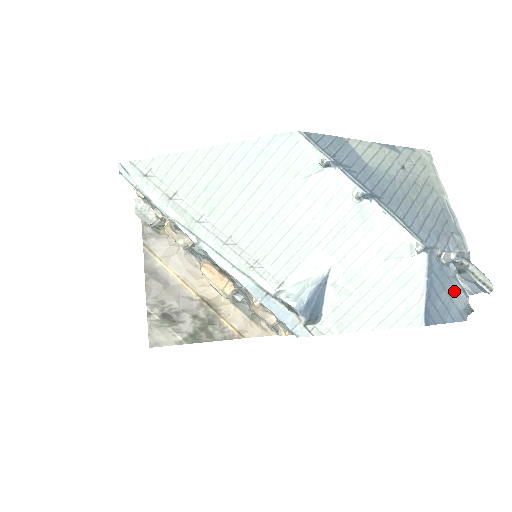
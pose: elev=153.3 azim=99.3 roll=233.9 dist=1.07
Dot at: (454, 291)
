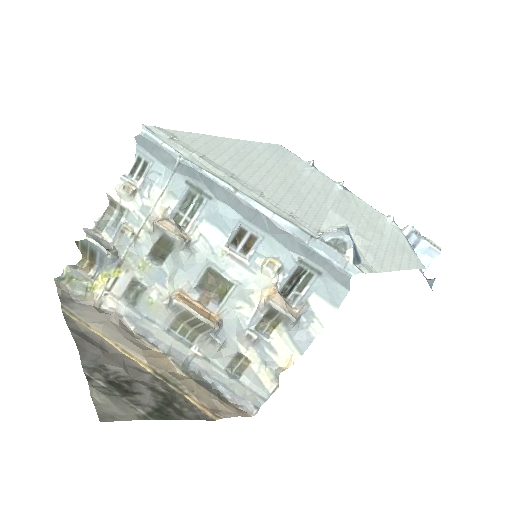
Dot at: occluded
